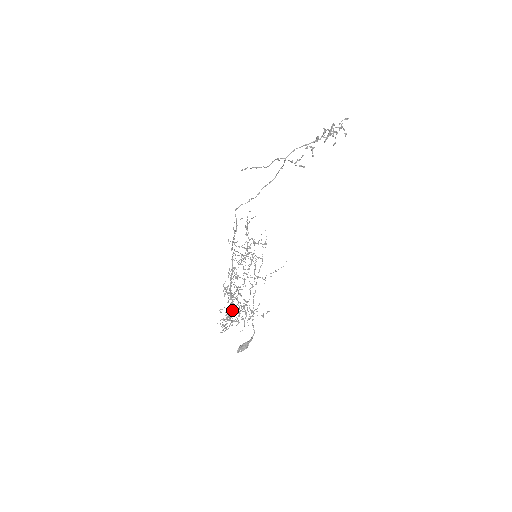
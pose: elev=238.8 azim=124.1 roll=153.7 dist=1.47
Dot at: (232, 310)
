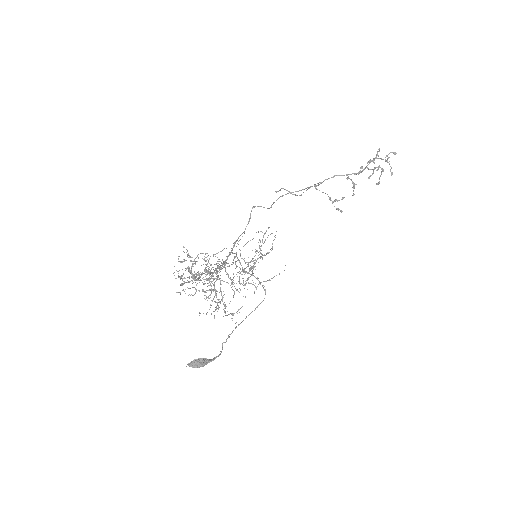
Dot at: occluded
